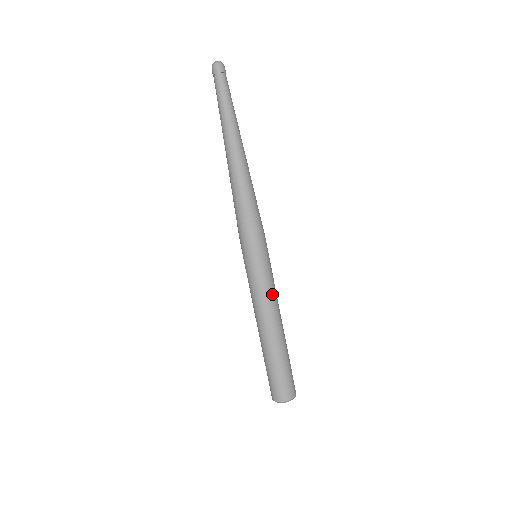
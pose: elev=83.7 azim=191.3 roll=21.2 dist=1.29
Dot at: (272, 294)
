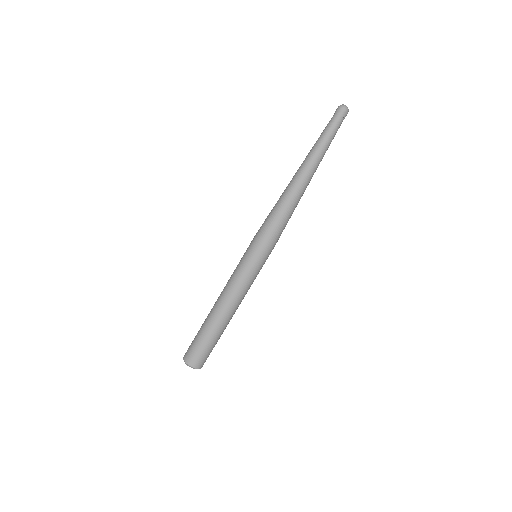
Dot at: (240, 289)
